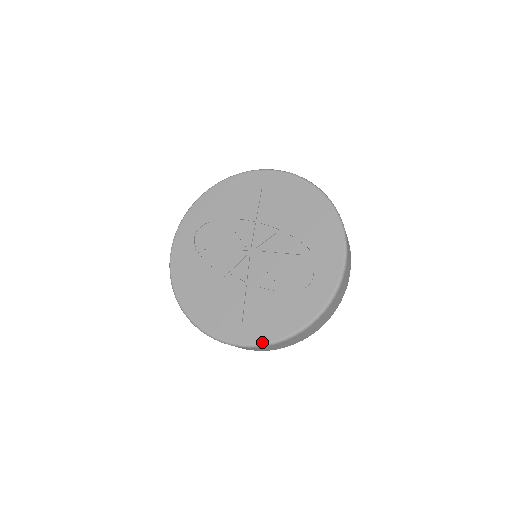
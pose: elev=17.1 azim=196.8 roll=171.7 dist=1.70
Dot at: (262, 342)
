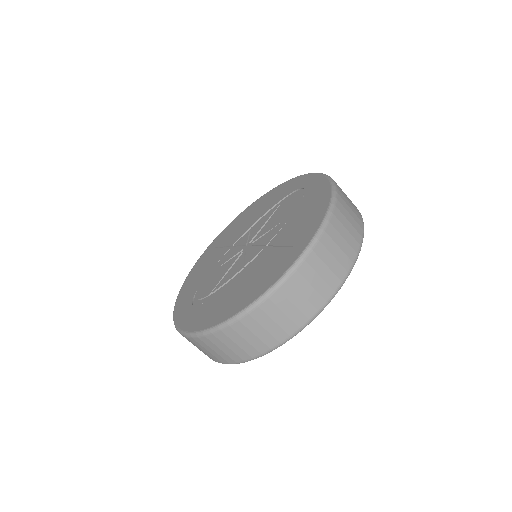
Dot at: (320, 223)
